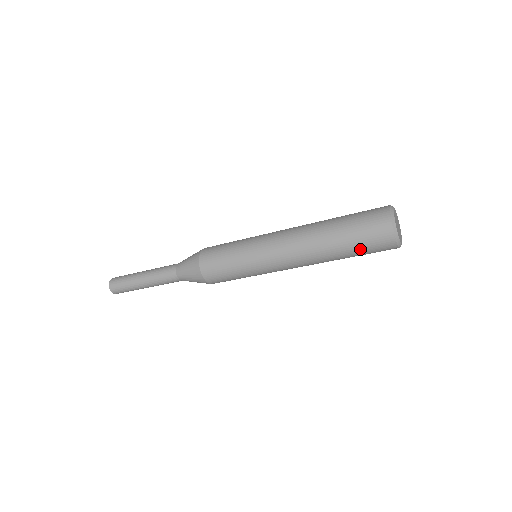
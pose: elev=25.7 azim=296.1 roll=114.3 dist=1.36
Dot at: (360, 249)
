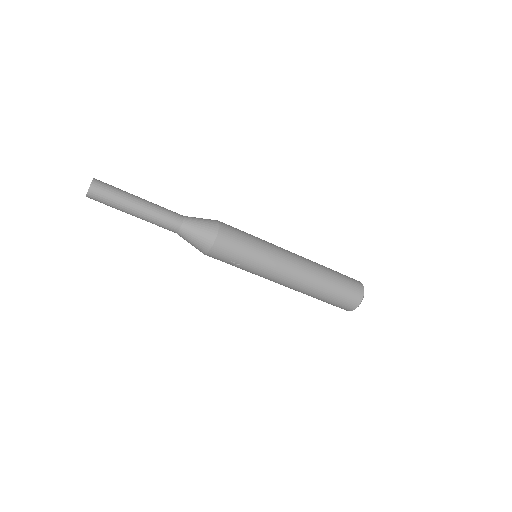
Dot at: (342, 285)
